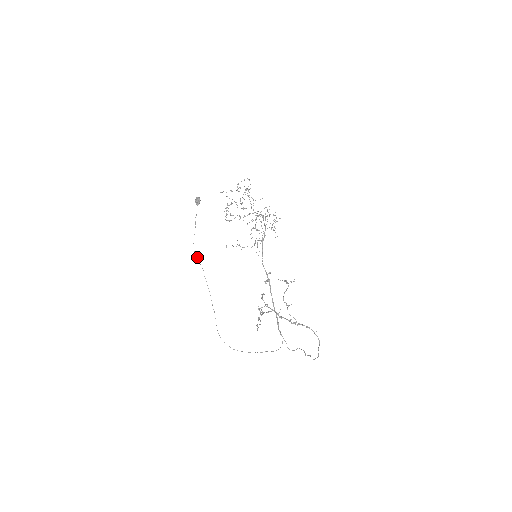
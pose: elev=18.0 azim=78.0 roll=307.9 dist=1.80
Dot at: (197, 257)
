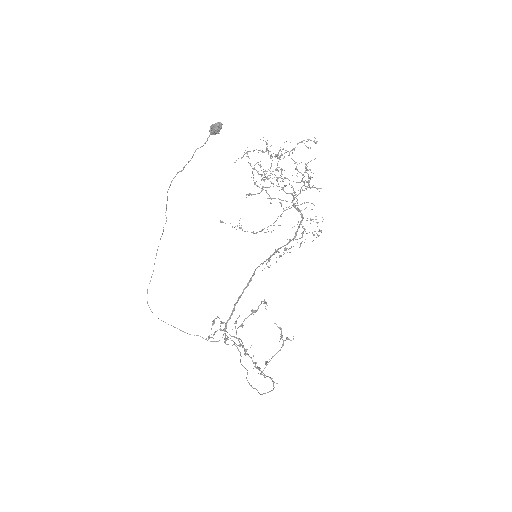
Dot at: occluded
